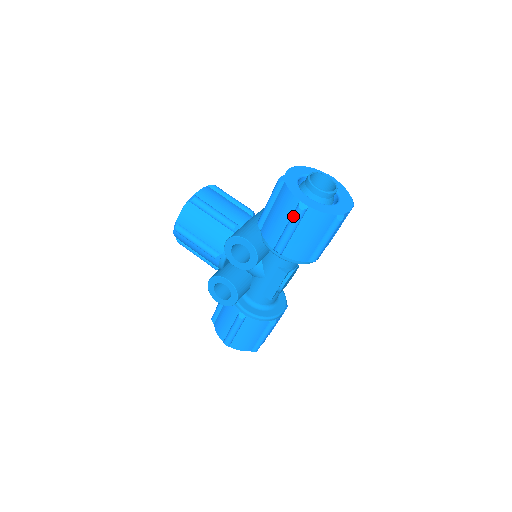
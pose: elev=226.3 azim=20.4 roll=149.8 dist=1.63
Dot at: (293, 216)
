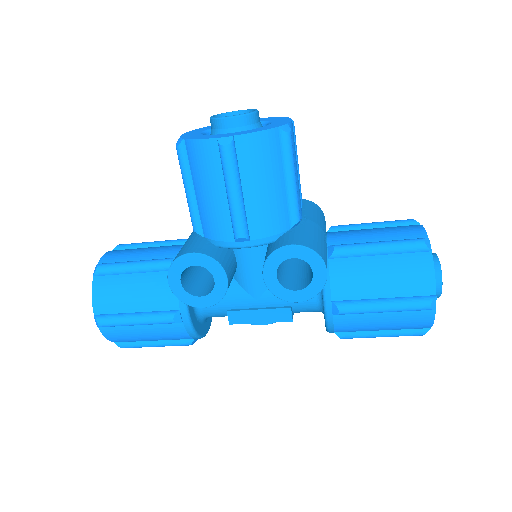
Dot at: (412, 303)
